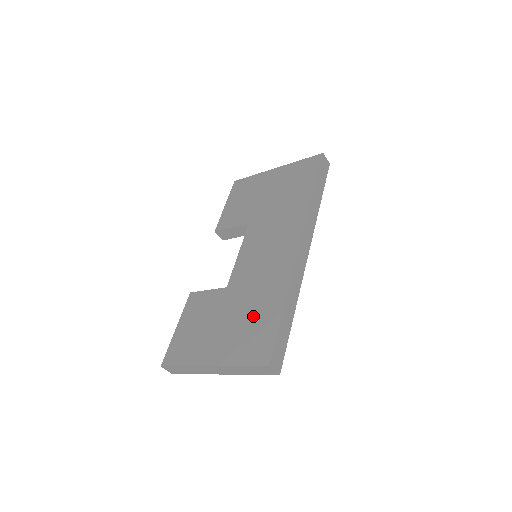
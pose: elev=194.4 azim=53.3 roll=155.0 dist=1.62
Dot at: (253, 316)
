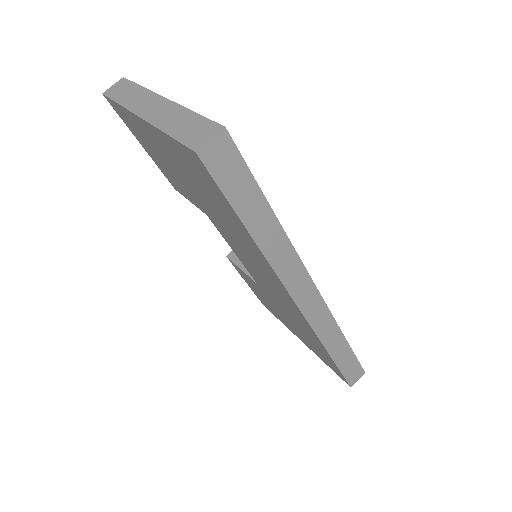
Dot at: (308, 339)
